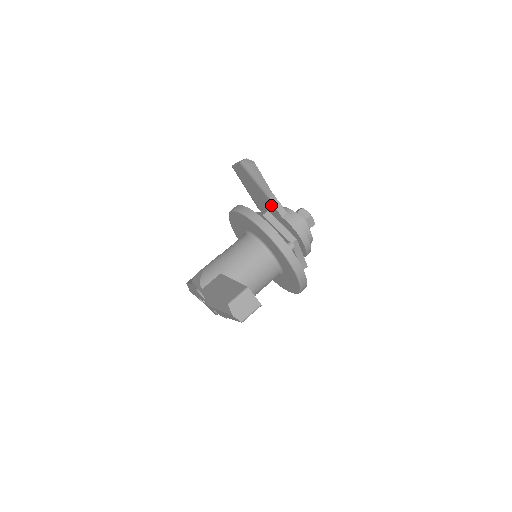
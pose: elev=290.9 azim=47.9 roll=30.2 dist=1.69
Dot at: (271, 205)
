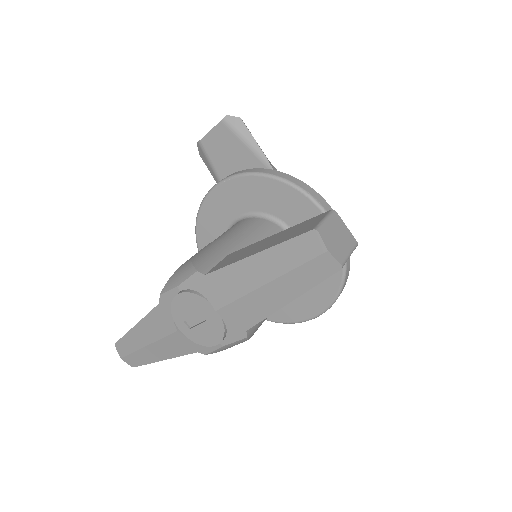
Dot at: occluded
